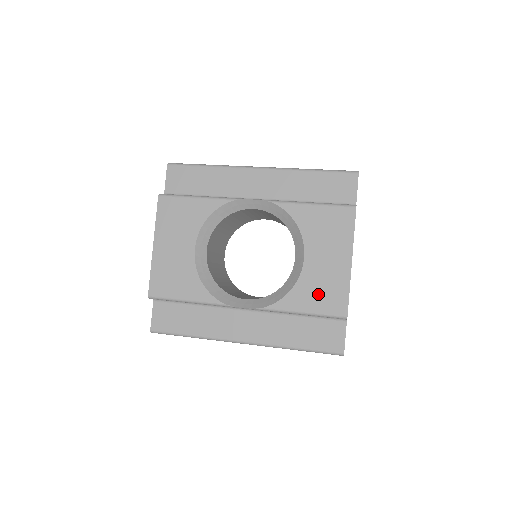
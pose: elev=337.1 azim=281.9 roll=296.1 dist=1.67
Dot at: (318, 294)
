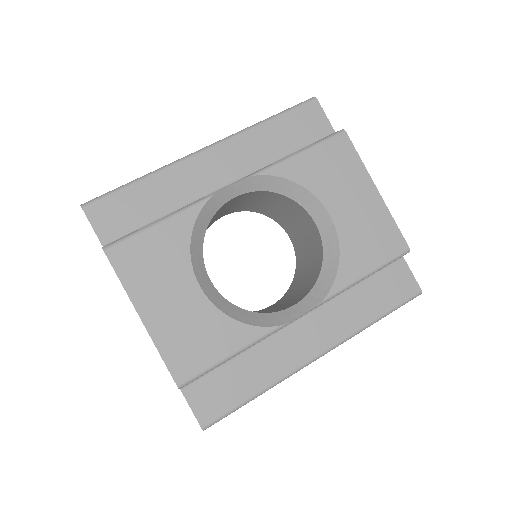
Dot at: (368, 245)
